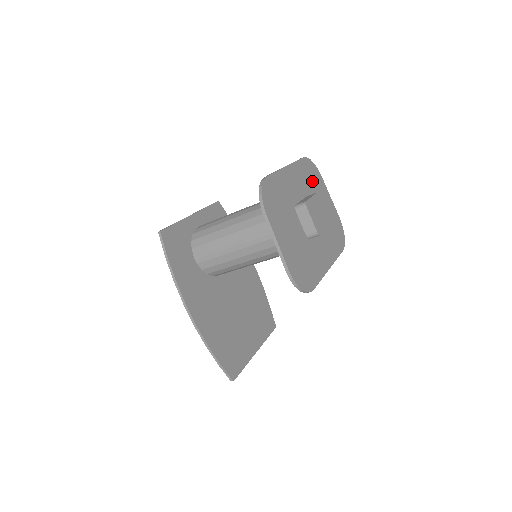
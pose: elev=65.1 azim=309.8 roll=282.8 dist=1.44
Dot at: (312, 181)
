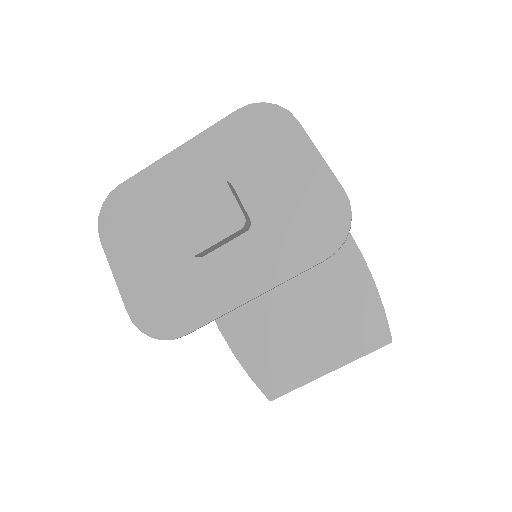
Dot at: (254, 146)
